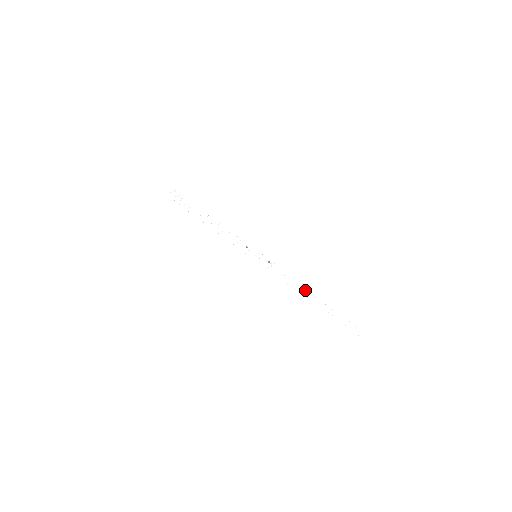
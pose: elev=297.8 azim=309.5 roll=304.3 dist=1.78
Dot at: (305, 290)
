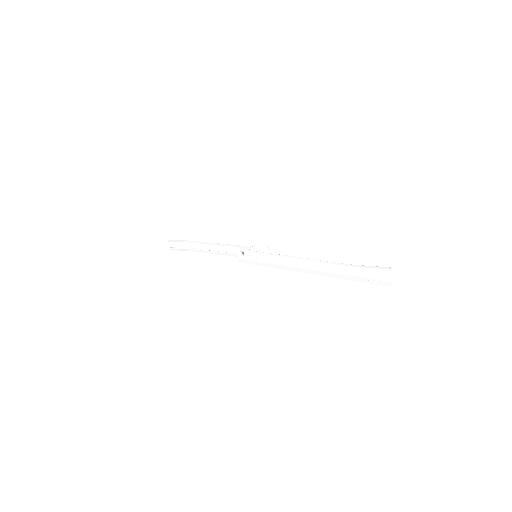
Dot at: (314, 269)
